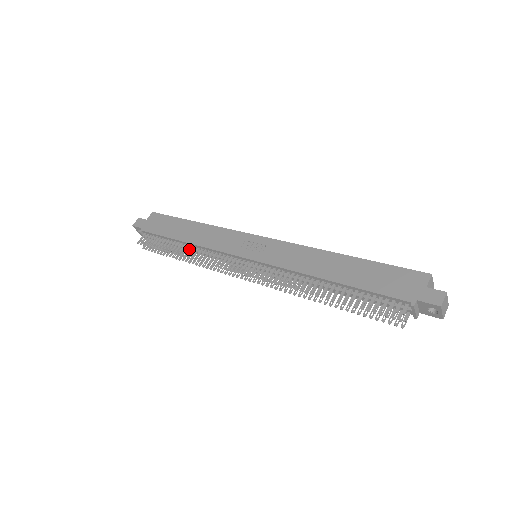
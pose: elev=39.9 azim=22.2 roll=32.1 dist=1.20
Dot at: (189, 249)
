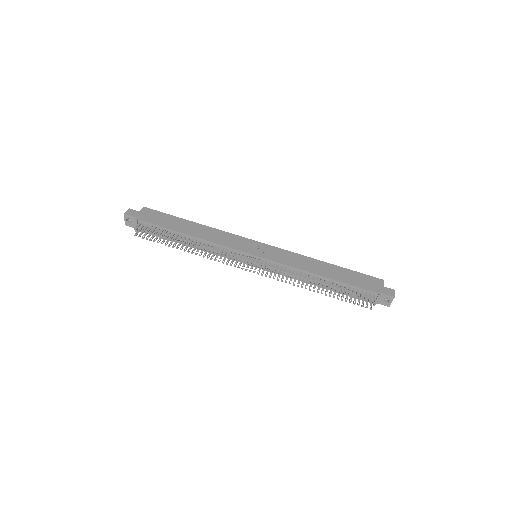
Dot at: (195, 242)
